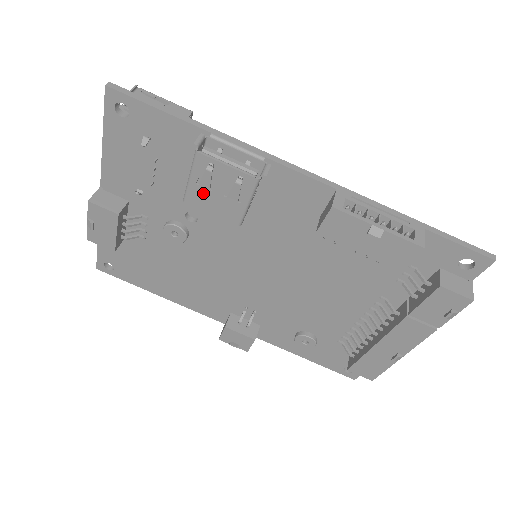
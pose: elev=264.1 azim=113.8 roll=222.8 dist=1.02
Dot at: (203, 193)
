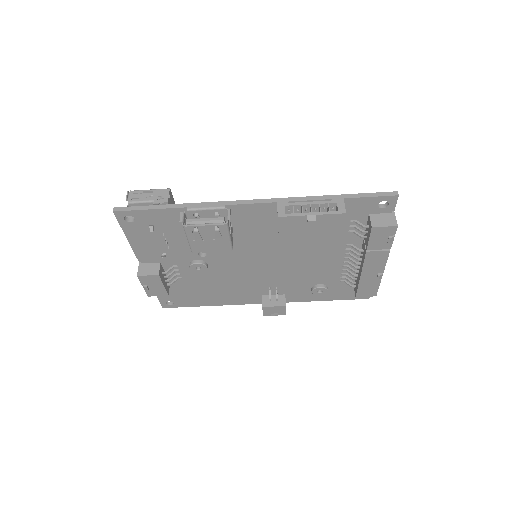
Dot at: (200, 244)
